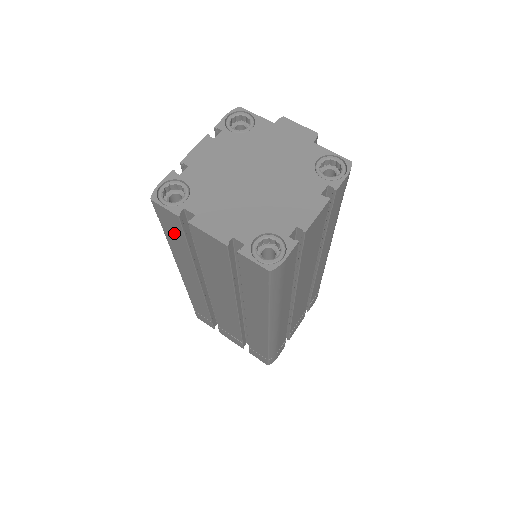
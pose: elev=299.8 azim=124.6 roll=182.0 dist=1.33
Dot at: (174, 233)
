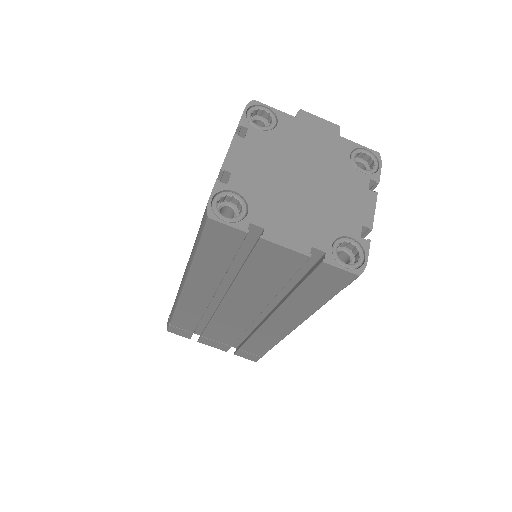
Dot at: (218, 250)
